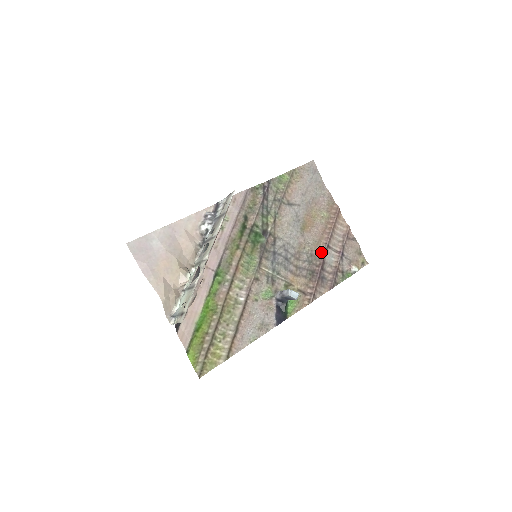
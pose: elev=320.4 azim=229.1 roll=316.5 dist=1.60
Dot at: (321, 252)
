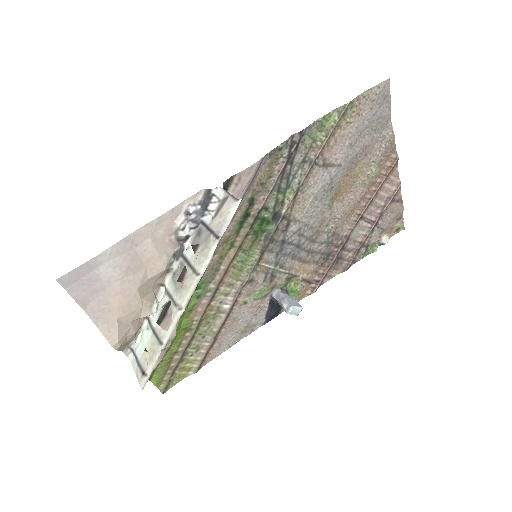
Dot at: (348, 227)
